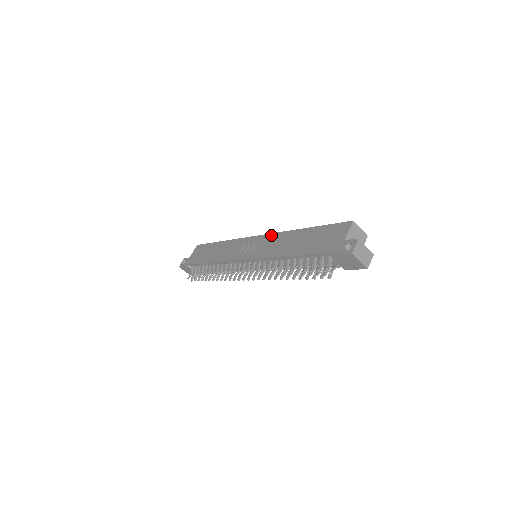
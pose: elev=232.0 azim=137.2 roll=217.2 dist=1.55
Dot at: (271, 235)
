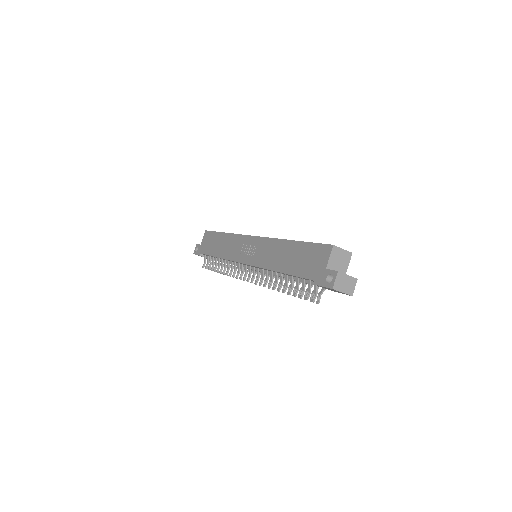
Dot at: (265, 240)
